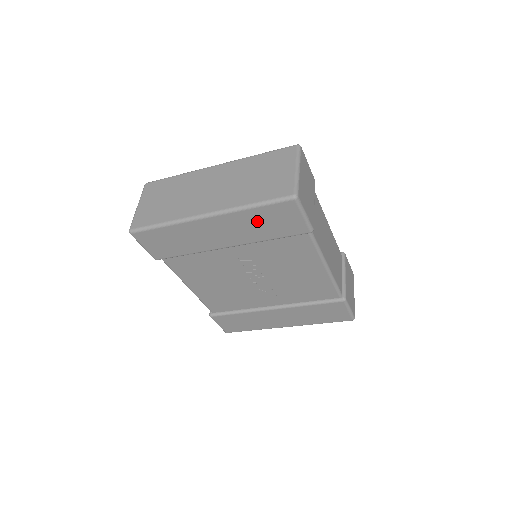
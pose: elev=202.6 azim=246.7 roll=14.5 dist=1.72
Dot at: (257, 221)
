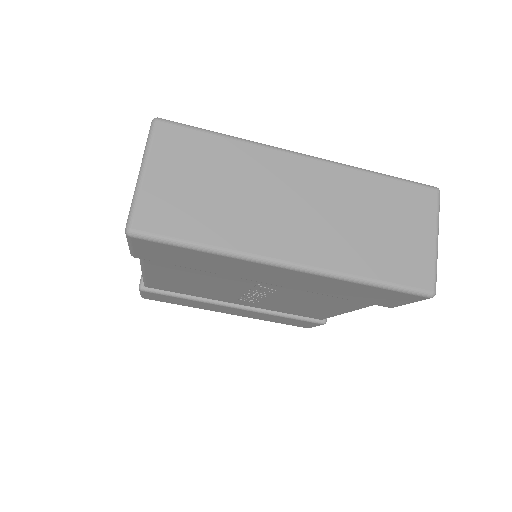
Dot at: (350, 289)
